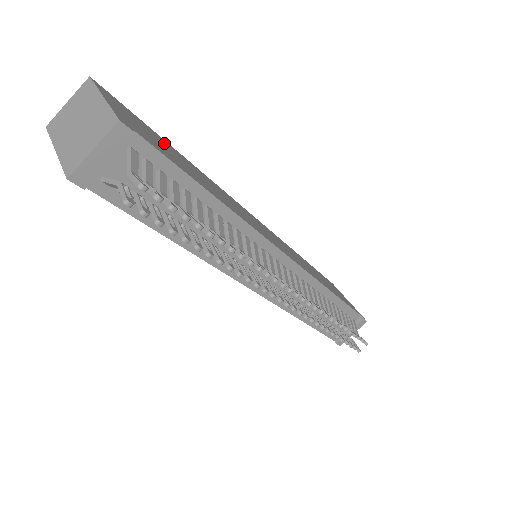
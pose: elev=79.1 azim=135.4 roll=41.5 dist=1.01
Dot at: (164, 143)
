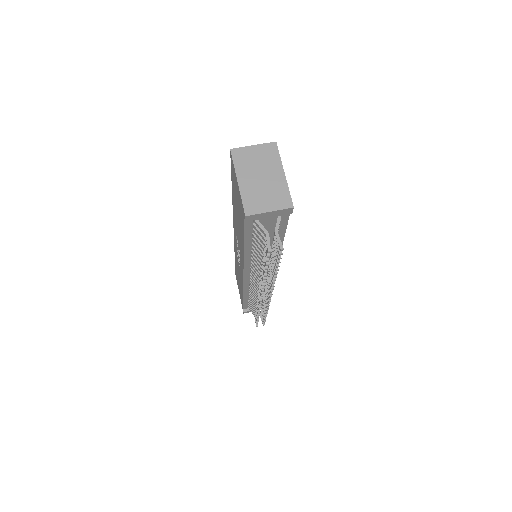
Dot at: occluded
